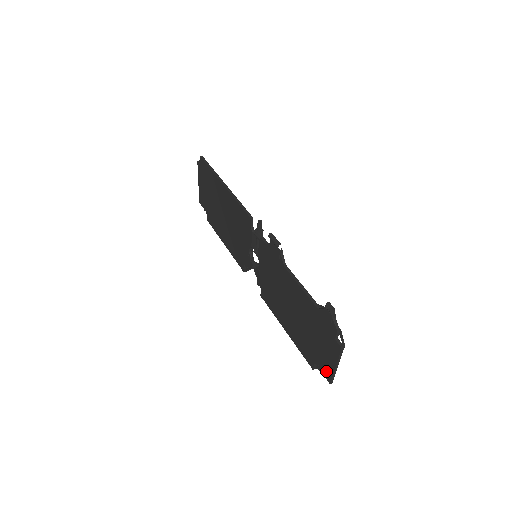
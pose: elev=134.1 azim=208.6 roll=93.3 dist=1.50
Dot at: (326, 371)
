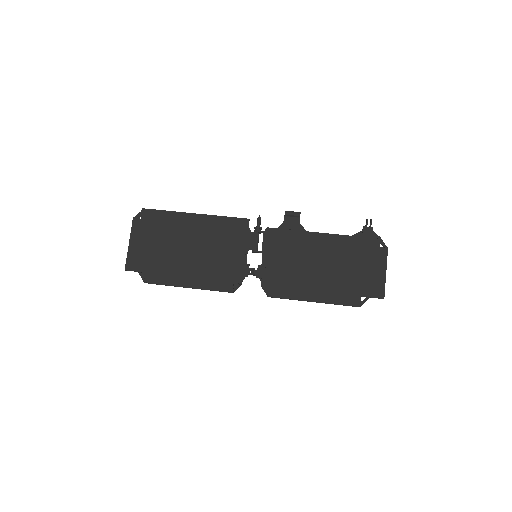
Dot at: (377, 289)
